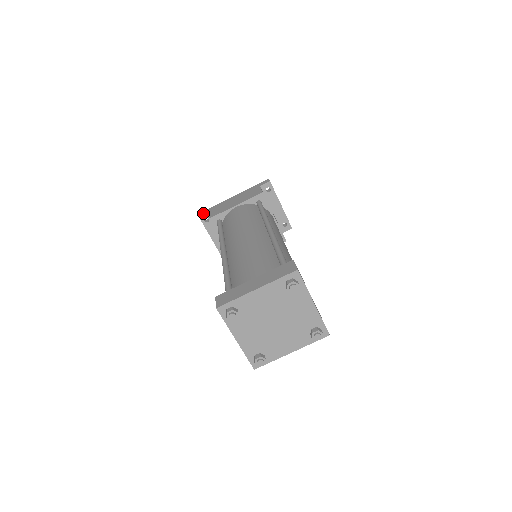
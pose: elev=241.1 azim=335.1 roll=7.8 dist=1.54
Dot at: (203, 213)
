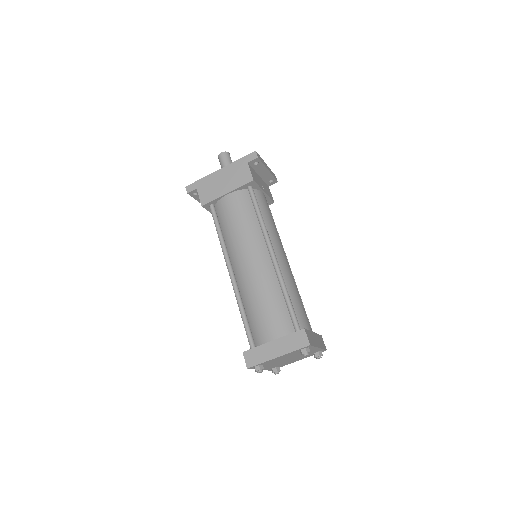
Dot at: (191, 190)
